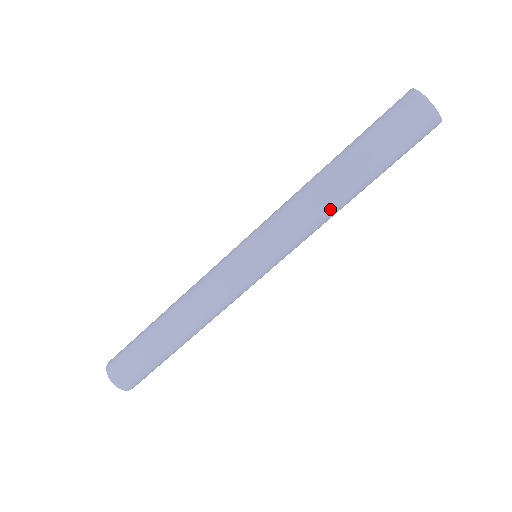
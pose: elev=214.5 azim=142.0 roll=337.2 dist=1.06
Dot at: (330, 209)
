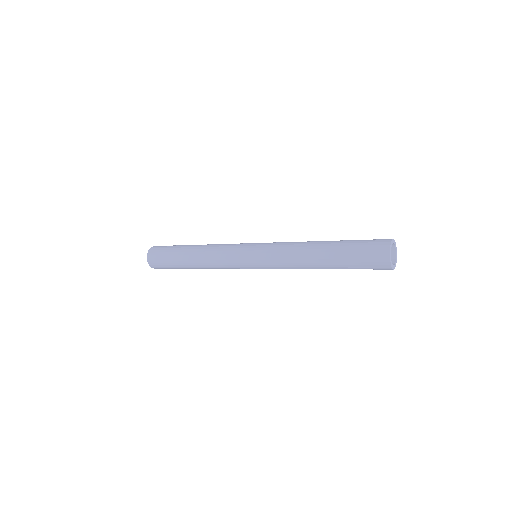
Dot at: occluded
